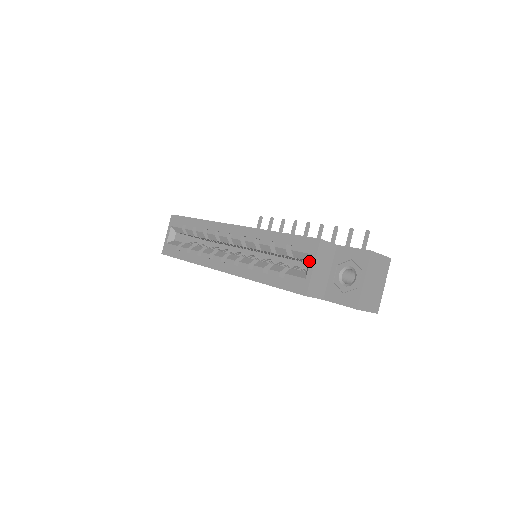
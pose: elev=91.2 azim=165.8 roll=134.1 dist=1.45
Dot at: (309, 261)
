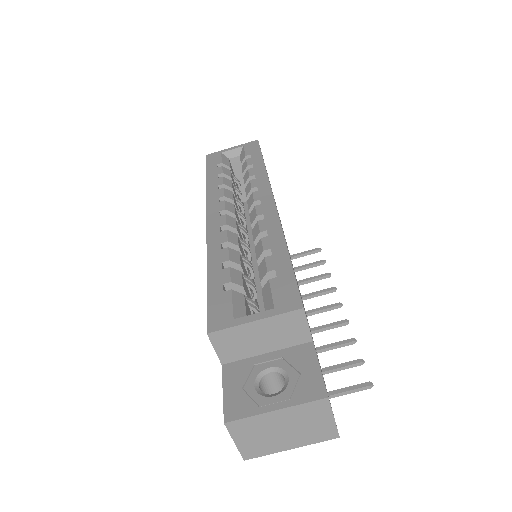
Dot at: (263, 311)
